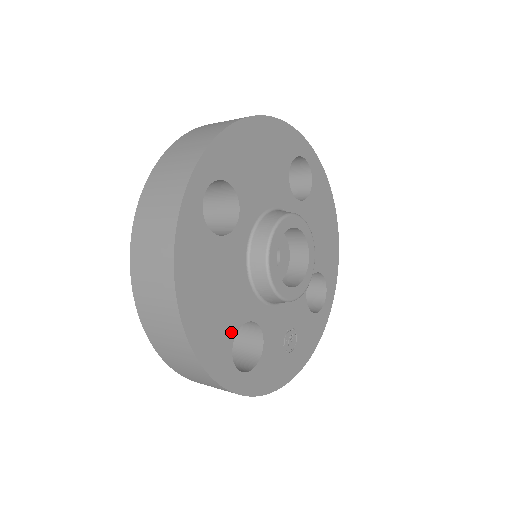
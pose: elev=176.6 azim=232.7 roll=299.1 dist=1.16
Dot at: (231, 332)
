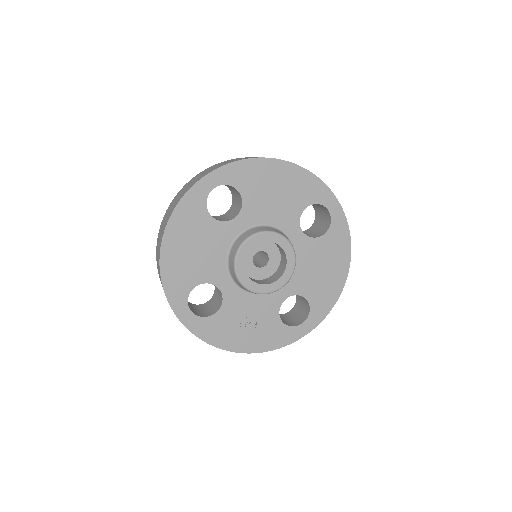
Dot at: (195, 281)
